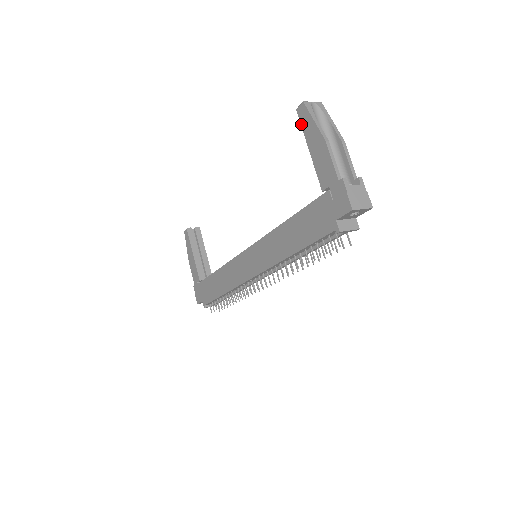
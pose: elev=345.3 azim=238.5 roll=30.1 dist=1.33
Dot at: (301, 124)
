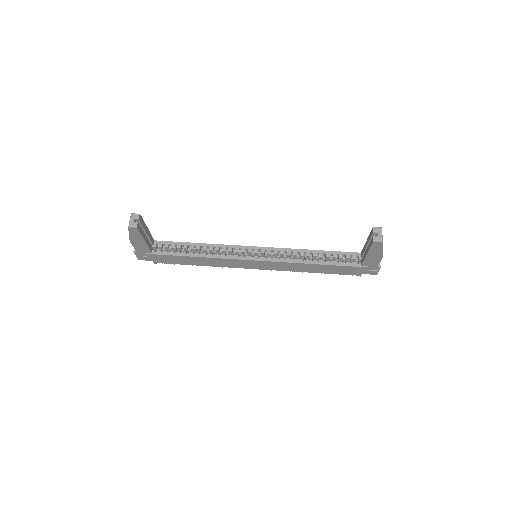
Dot at: (371, 247)
